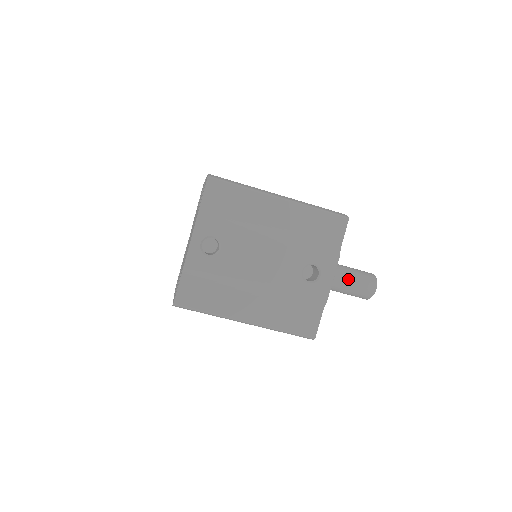
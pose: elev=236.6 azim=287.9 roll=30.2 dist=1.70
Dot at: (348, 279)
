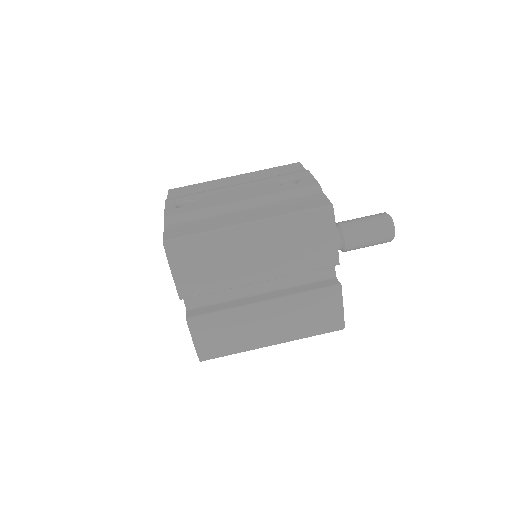
Dot at: (354, 220)
